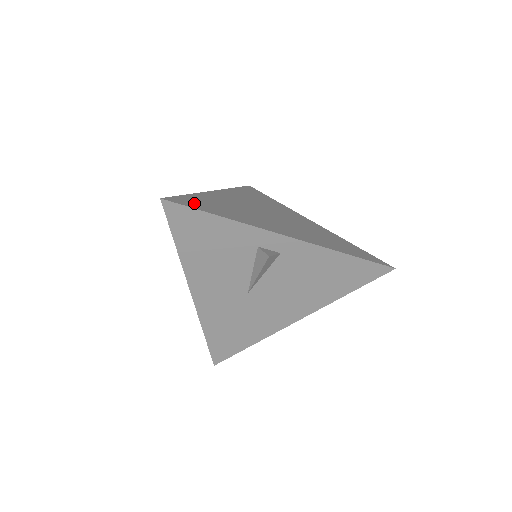
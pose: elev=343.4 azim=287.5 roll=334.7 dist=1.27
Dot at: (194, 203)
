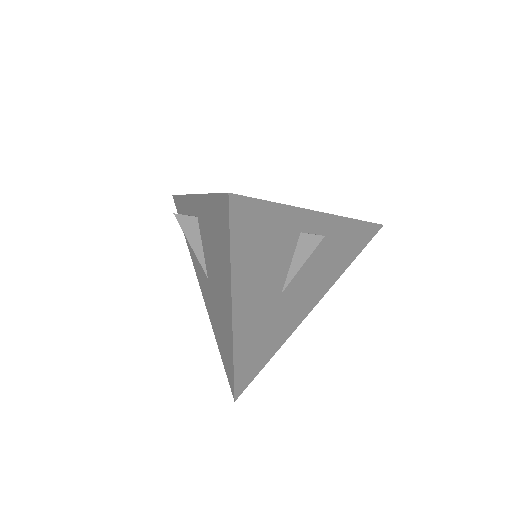
Dot at: occluded
